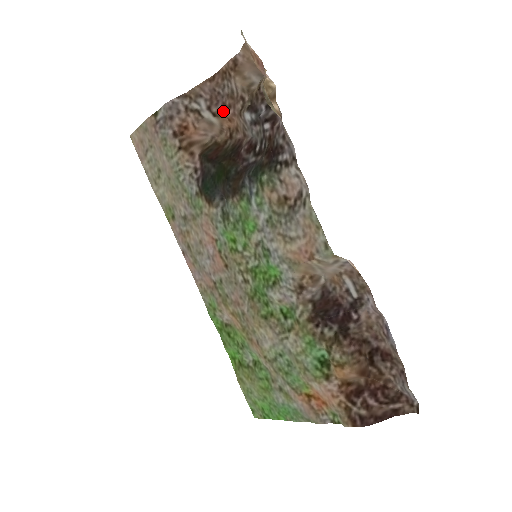
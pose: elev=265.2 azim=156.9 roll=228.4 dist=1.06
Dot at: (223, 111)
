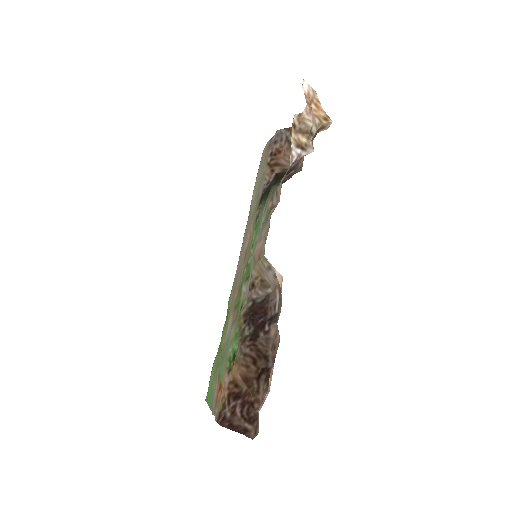
Dot at: occluded
